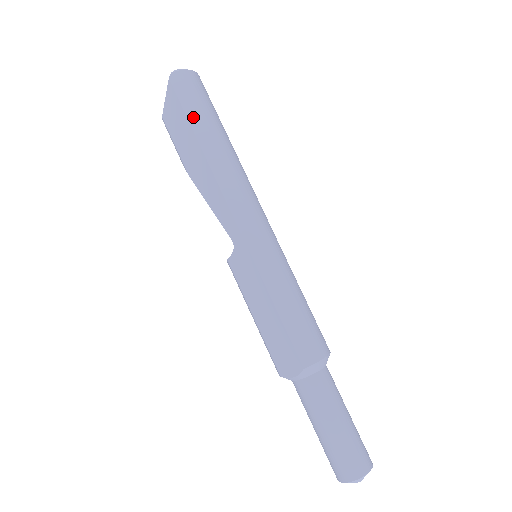
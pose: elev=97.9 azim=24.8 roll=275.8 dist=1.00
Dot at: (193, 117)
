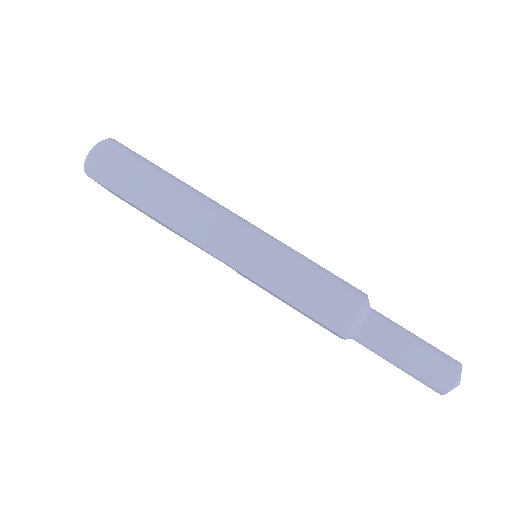
Dot at: (124, 194)
